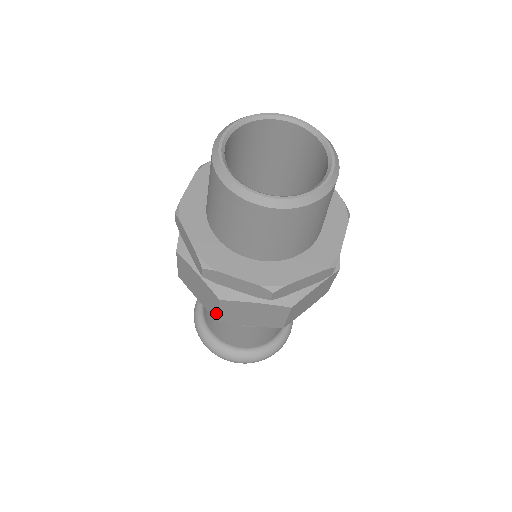
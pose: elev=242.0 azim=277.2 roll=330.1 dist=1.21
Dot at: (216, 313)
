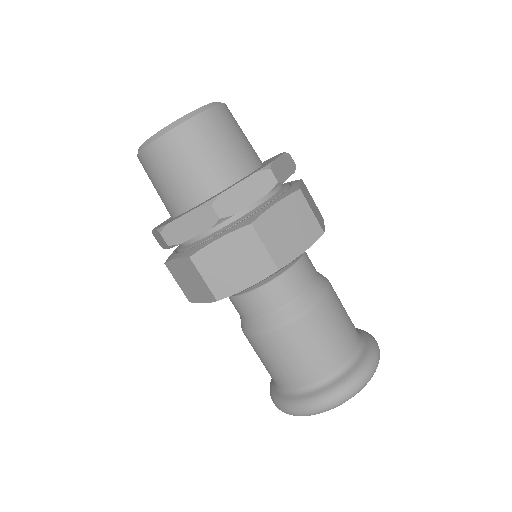
Dot at: (207, 288)
